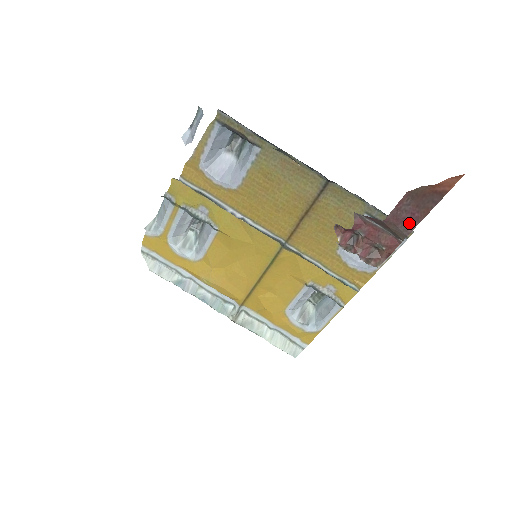
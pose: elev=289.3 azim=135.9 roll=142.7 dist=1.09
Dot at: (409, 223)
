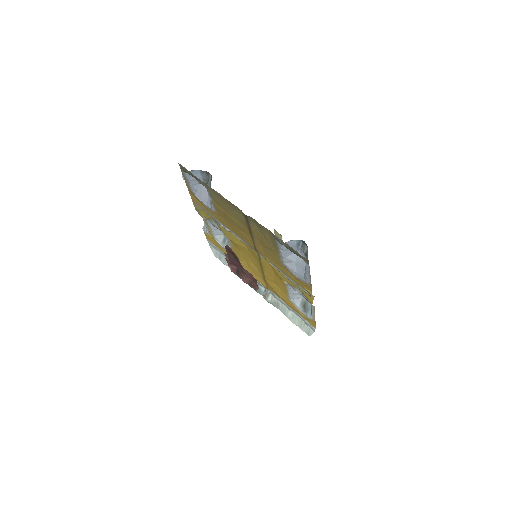
Dot at: (240, 268)
